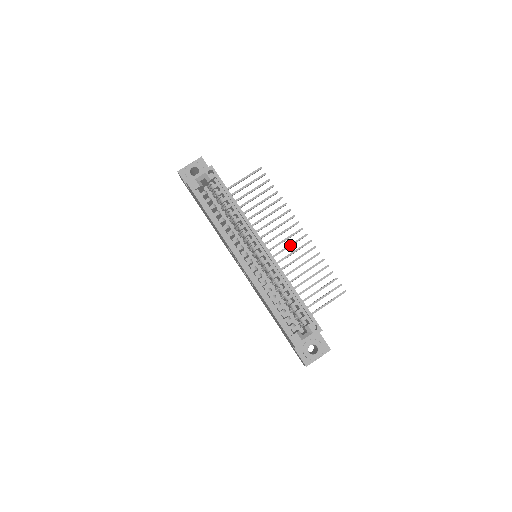
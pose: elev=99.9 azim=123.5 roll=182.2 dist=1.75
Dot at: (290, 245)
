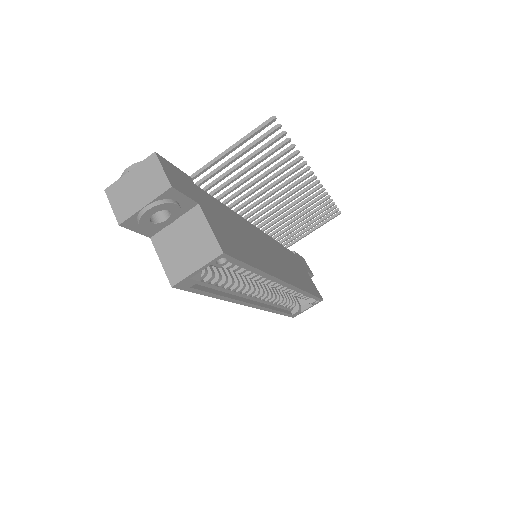
Dot at: (292, 200)
